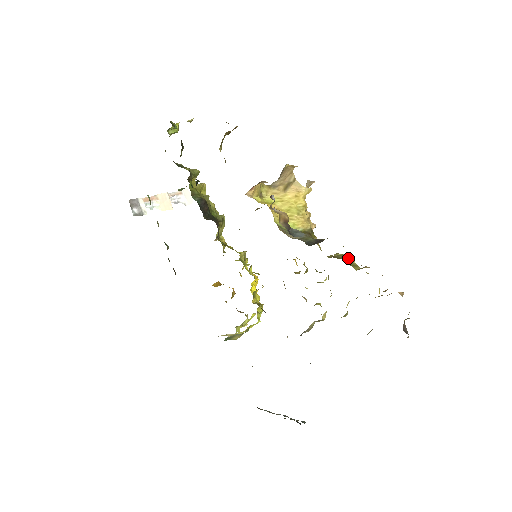
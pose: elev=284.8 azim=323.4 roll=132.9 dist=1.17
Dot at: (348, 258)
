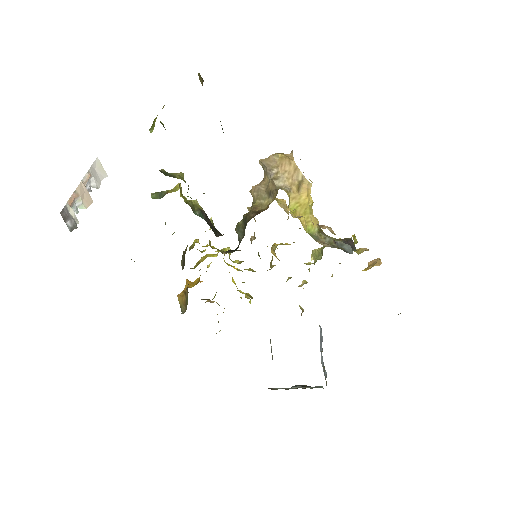
Dot at: occluded
